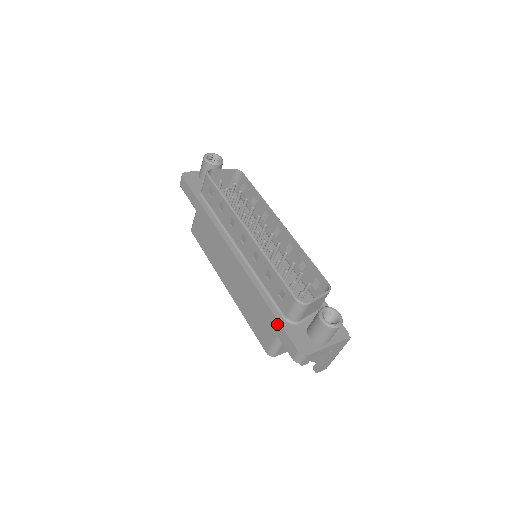
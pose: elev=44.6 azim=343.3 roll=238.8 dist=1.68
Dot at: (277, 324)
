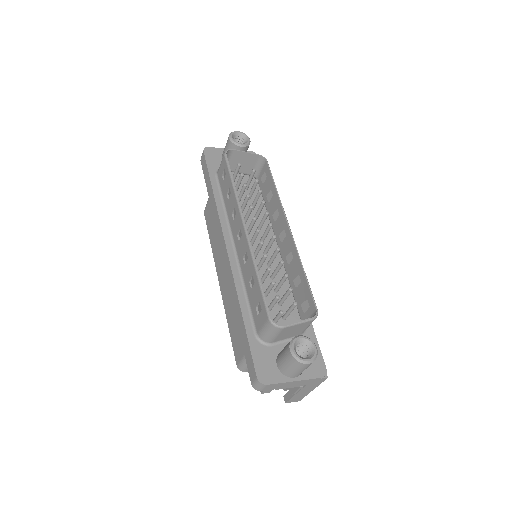
Dot at: (246, 339)
